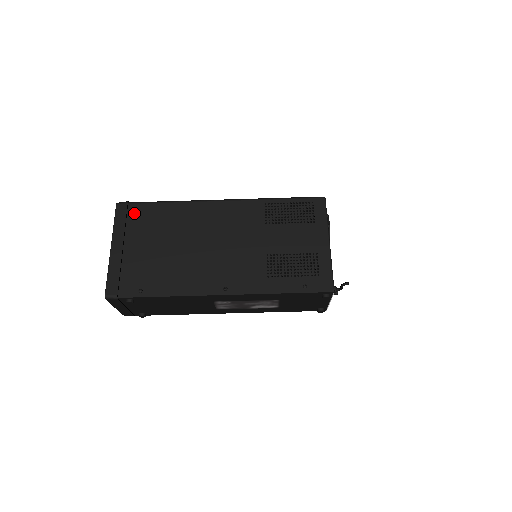
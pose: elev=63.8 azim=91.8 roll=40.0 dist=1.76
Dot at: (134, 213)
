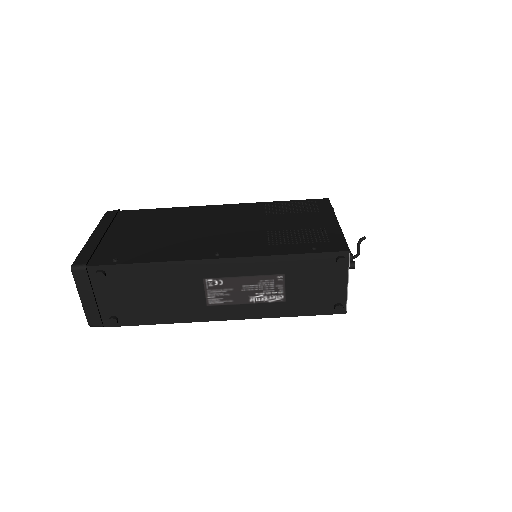
Dot at: (123, 215)
